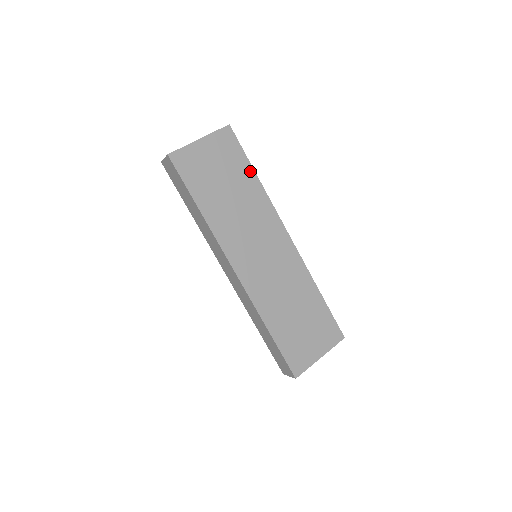
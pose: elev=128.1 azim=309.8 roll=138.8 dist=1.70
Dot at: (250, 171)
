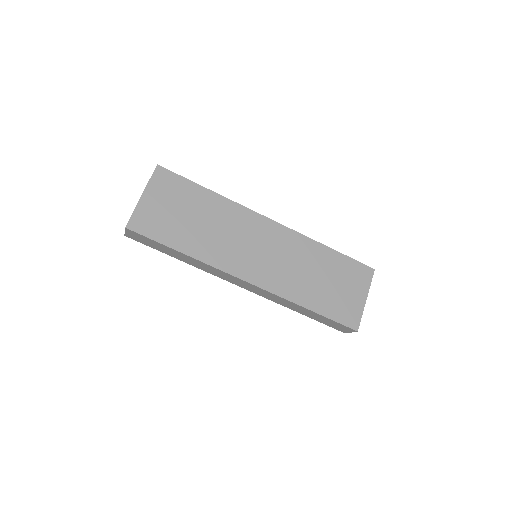
Dot at: (202, 191)
